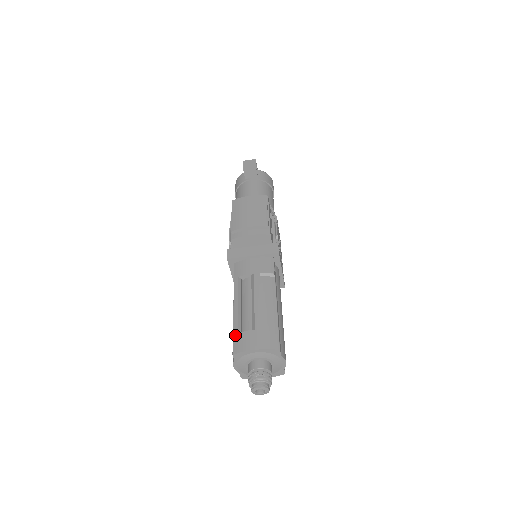
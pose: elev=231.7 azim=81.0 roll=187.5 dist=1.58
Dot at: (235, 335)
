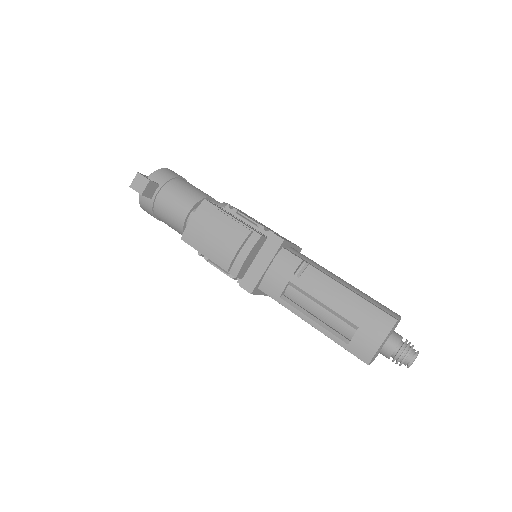
Dot at: (348, 348)
